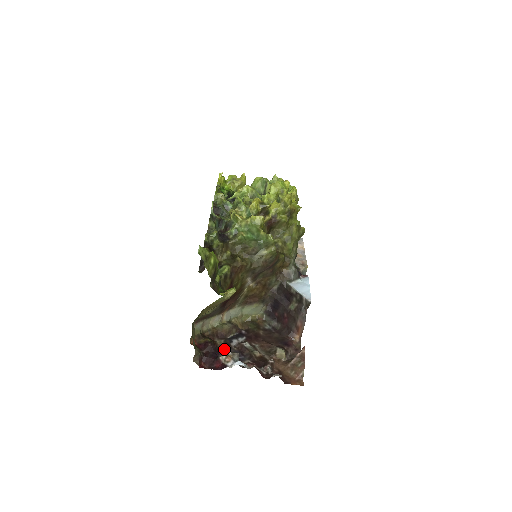
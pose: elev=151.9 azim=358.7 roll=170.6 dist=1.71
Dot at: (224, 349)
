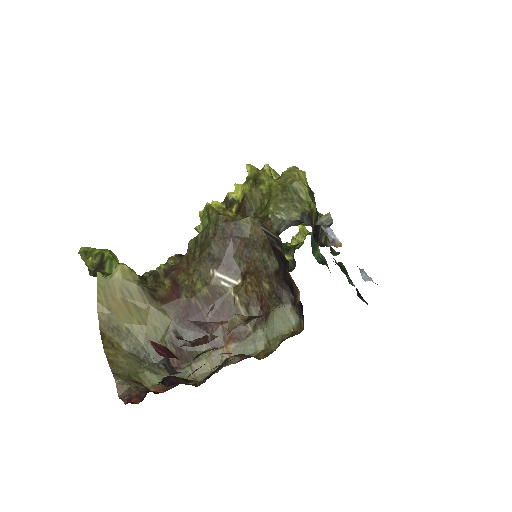
Dot at: occluded
